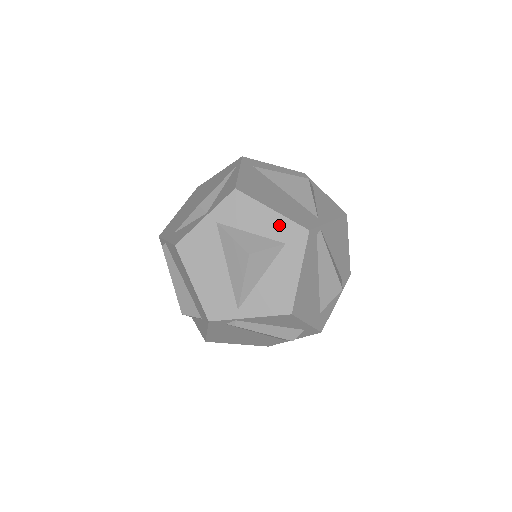
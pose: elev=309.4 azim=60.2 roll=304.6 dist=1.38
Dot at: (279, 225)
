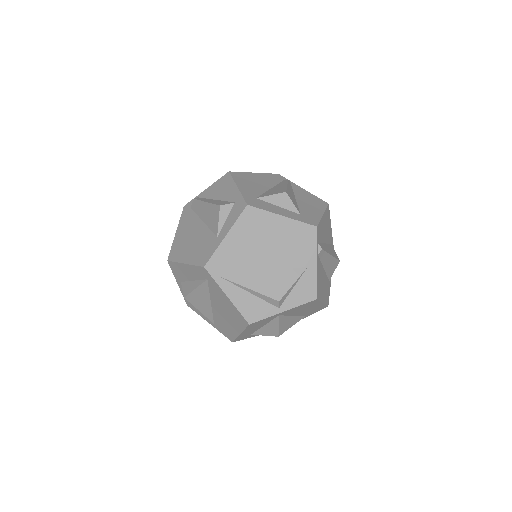
Dot at: occluded
